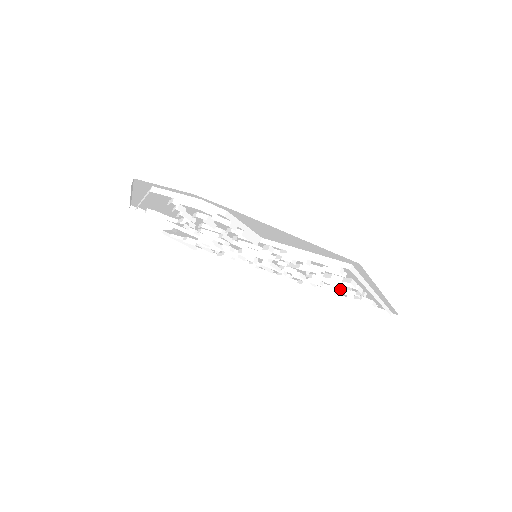
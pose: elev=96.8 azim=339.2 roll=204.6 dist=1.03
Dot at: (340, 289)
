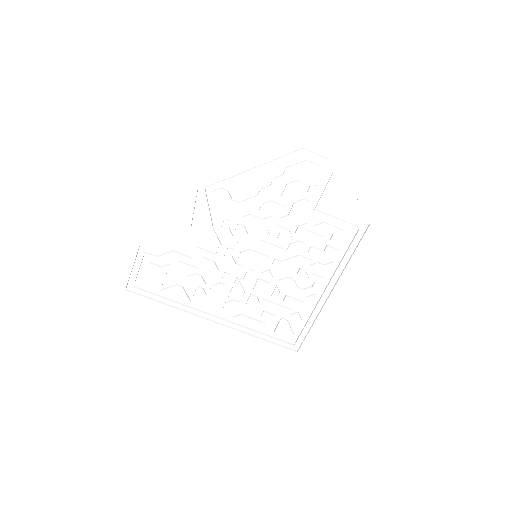
Dot at: (293, 298)
